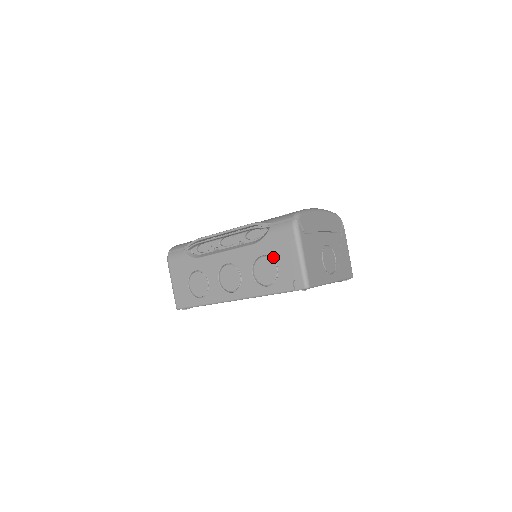
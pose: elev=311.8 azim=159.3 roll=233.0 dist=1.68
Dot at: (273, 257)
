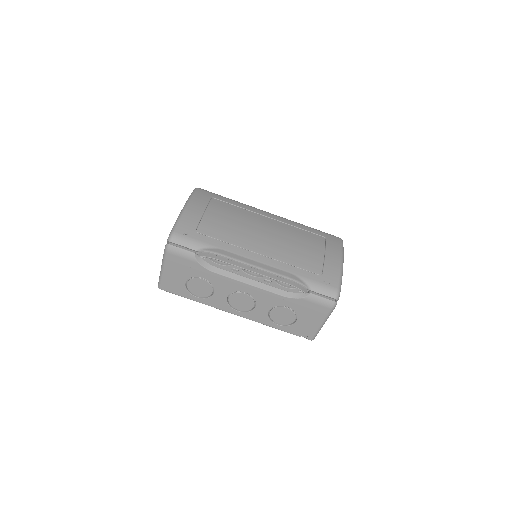
Dot at: (298, 313)
